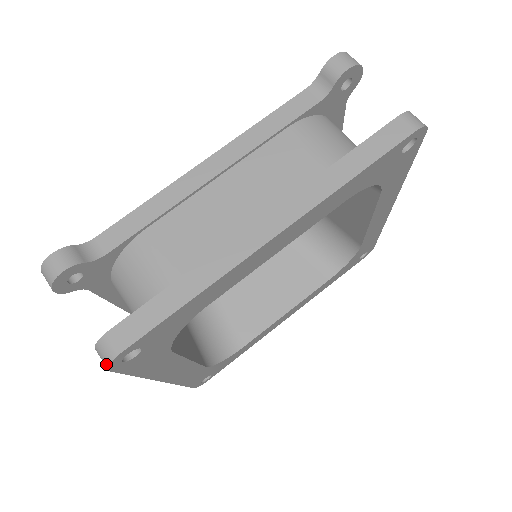
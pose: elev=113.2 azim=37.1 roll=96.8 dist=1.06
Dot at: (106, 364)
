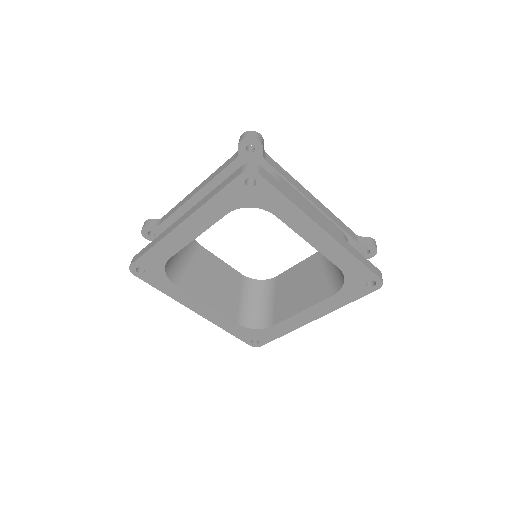
Dot at: (248, 170)
